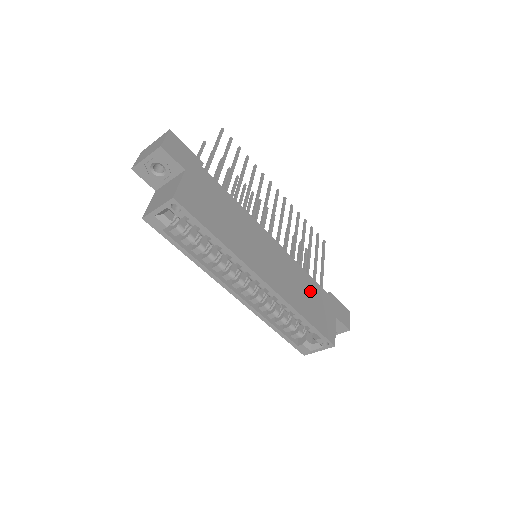
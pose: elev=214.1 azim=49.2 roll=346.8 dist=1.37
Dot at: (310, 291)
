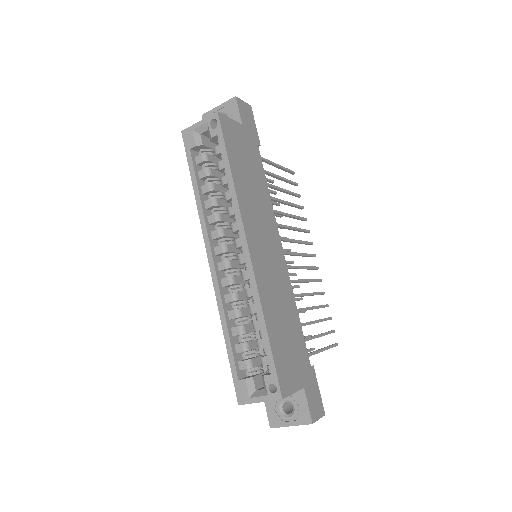
Dot at: (290, 327)
